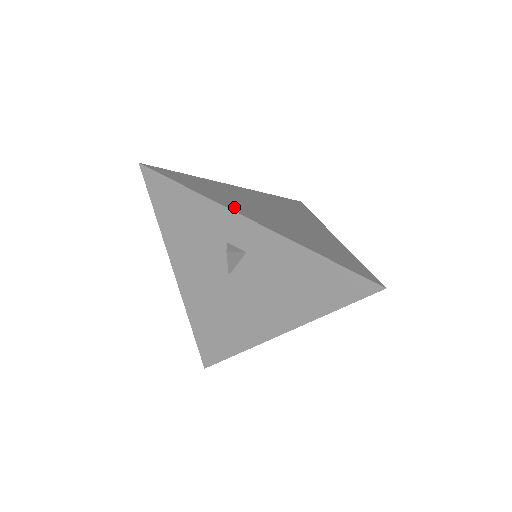
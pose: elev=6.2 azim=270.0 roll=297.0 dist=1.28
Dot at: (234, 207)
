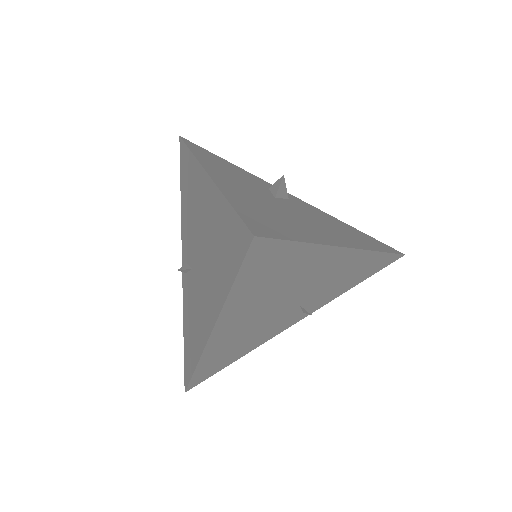
Dot at: occluded
